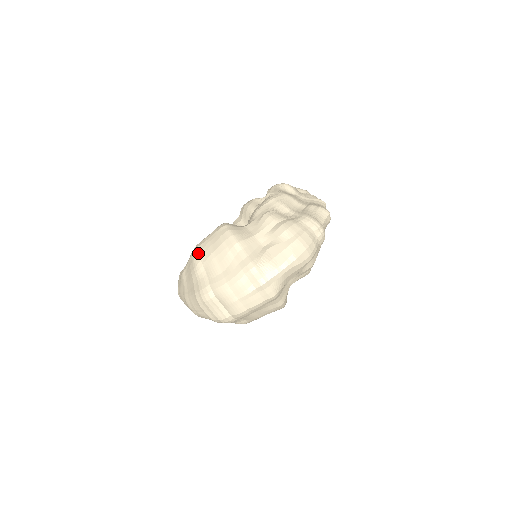
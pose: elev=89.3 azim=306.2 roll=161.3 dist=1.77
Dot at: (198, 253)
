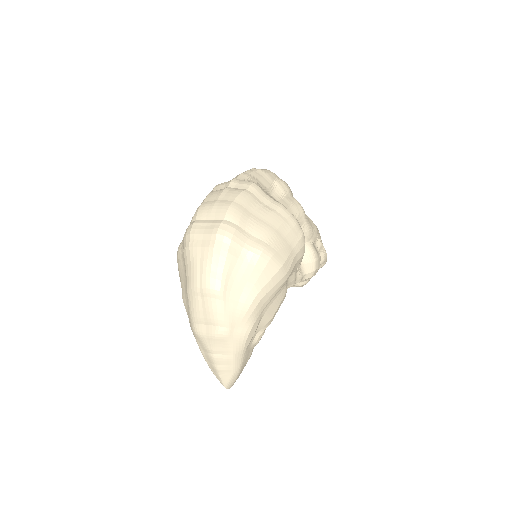
Dot at: occluded
